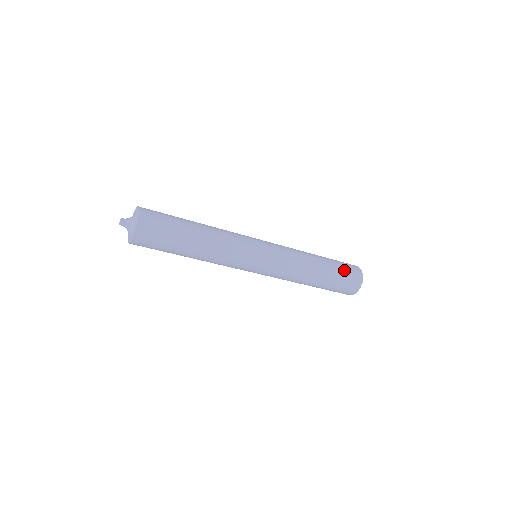
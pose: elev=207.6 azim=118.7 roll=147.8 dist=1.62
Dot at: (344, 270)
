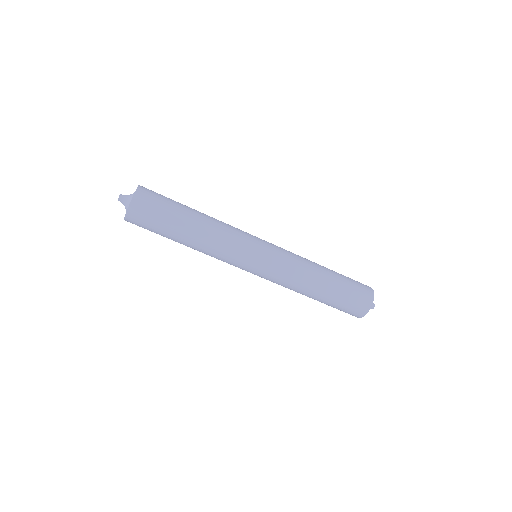
Dot at: (352, 283)
